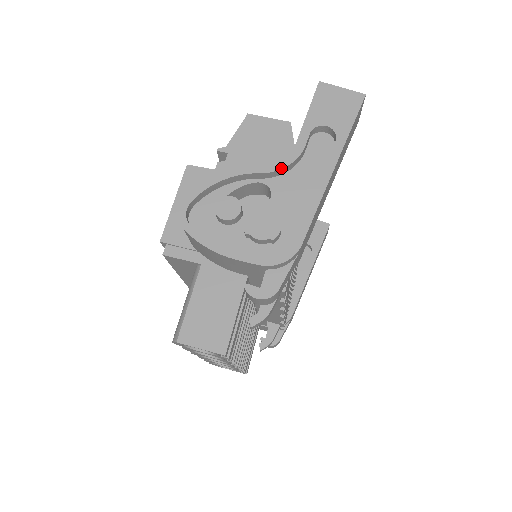
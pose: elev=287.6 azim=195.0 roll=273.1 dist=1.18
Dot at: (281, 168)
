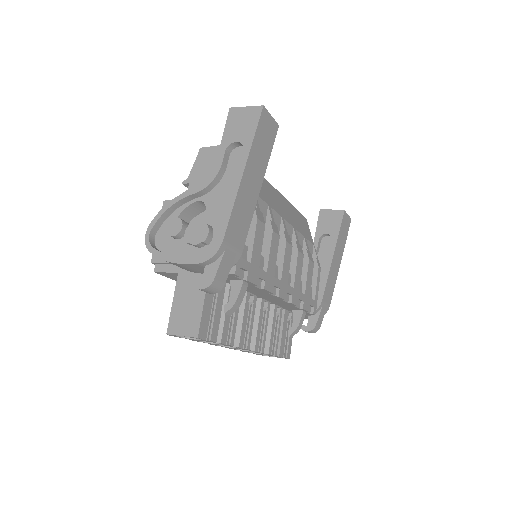
Dot at: (207, 186)
